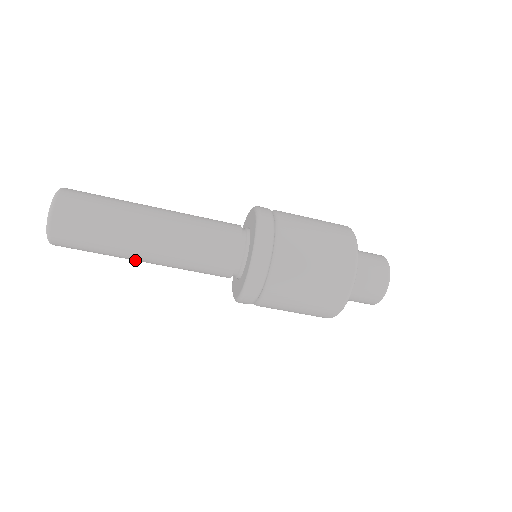
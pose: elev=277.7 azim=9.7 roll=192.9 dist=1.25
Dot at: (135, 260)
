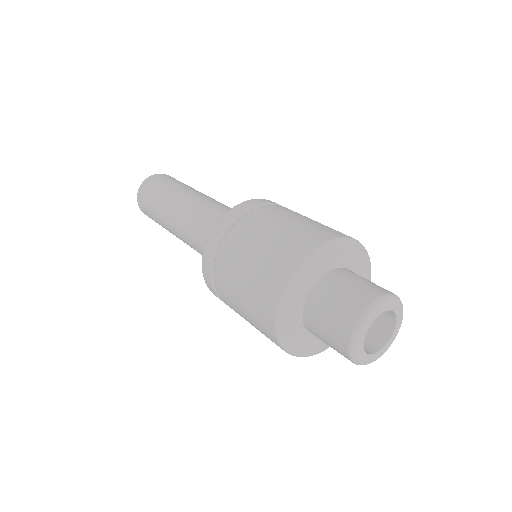
Dot at: occluded
